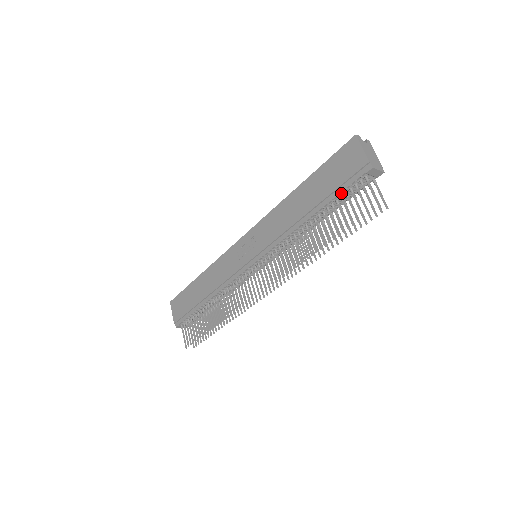
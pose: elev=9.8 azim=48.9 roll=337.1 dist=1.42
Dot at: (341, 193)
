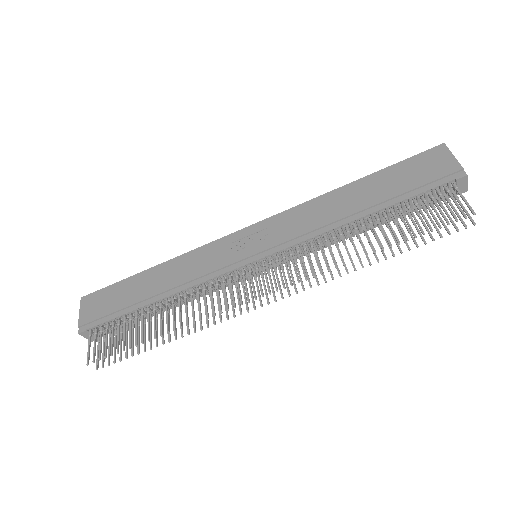
Dot at: (417, 195)
